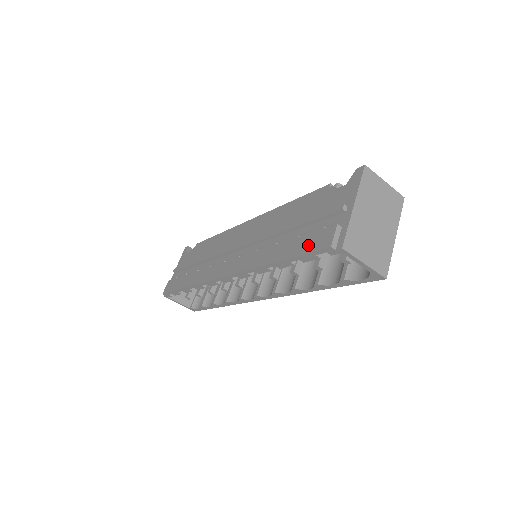
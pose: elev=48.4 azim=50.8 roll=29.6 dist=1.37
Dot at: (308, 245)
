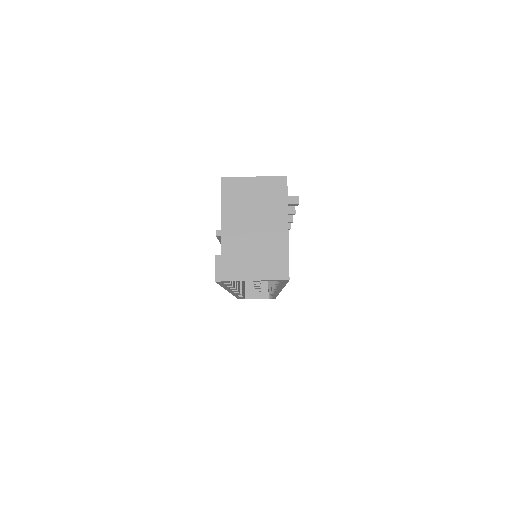
Dot at: occluded
